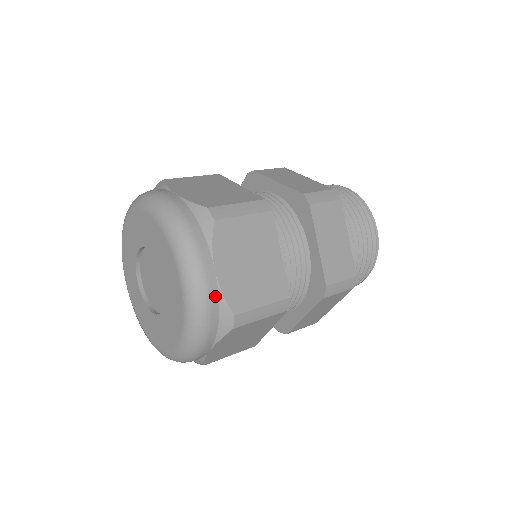
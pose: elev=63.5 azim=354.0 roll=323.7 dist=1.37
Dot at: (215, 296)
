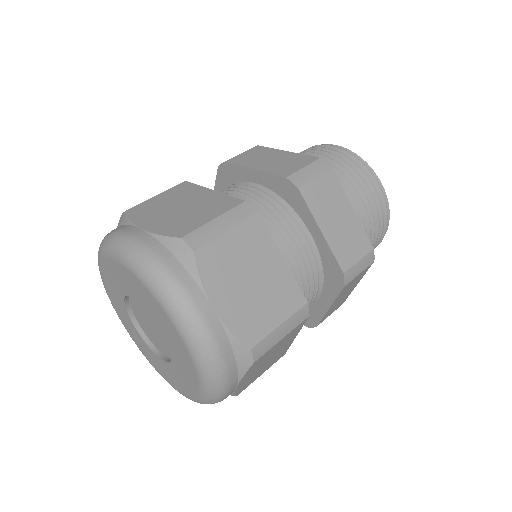
Dot at: (153, 242)
